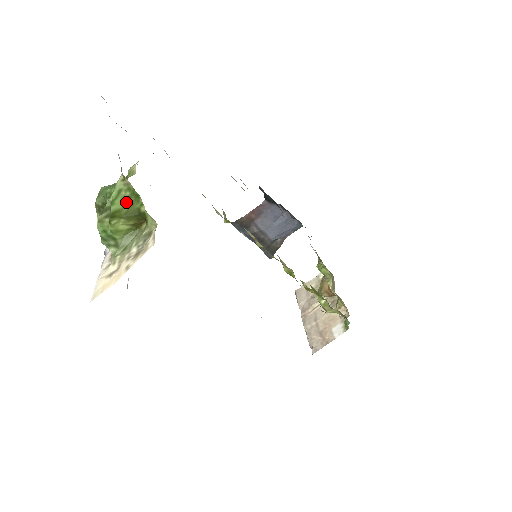
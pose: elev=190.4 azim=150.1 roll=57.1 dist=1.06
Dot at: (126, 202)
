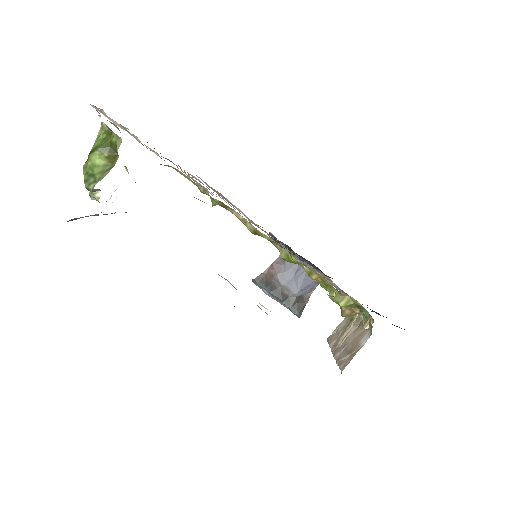
Dot at: (102, 141)
